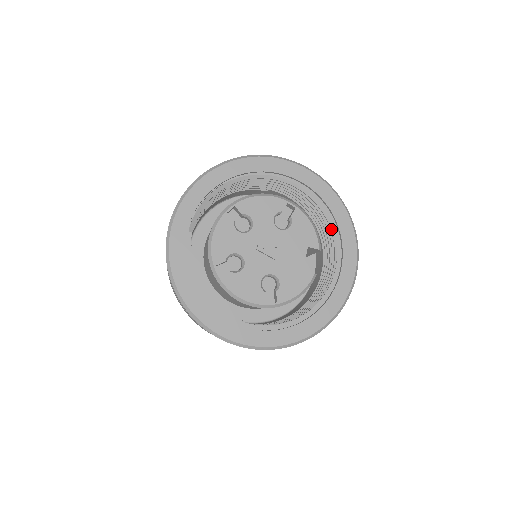
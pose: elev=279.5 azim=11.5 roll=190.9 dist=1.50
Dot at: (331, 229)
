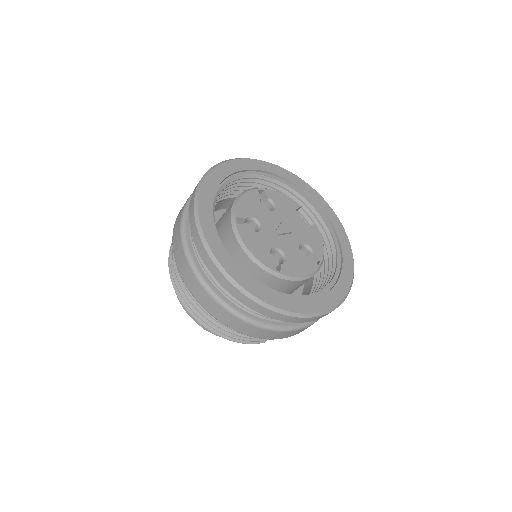
Dot at: (289, 190)
